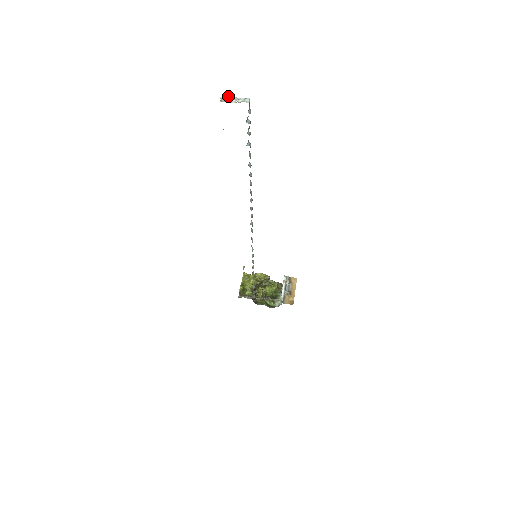
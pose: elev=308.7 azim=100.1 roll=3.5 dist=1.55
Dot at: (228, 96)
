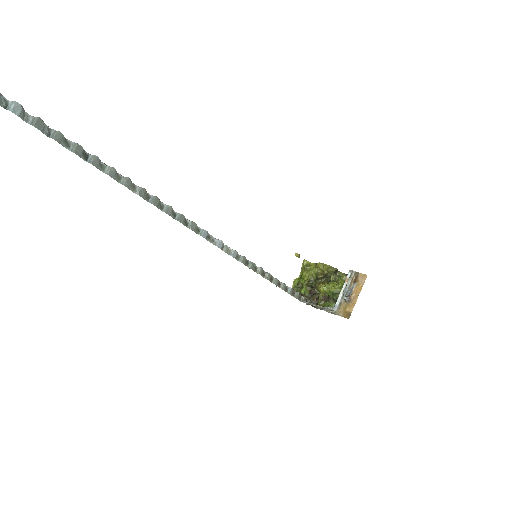
Dot at: out of frame
